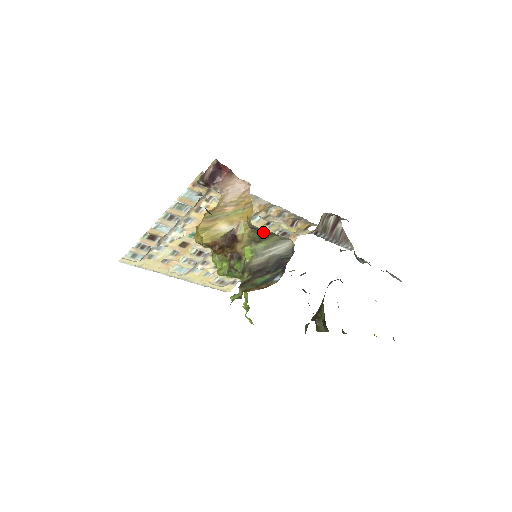
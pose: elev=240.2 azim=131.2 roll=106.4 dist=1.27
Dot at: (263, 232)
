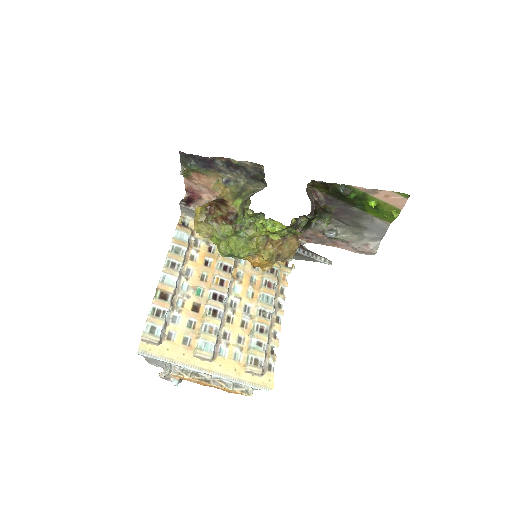
Dot at: (238, 186)
